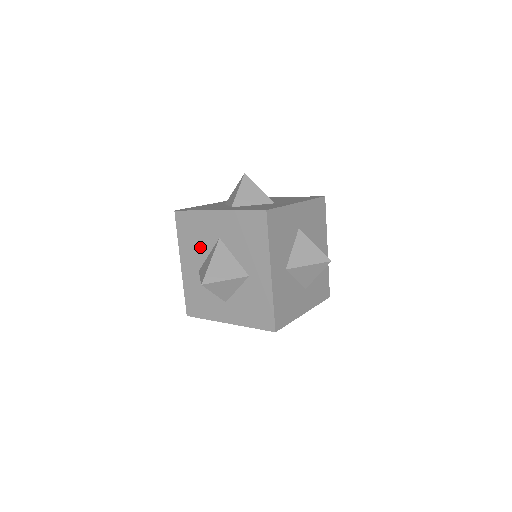
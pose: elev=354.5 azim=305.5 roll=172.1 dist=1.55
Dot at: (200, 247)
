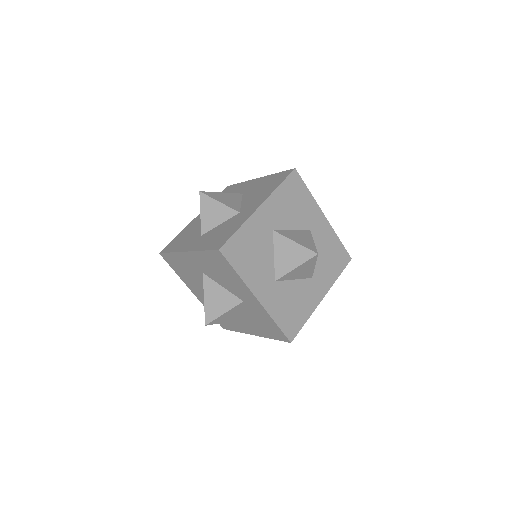
Dot at: occluded
